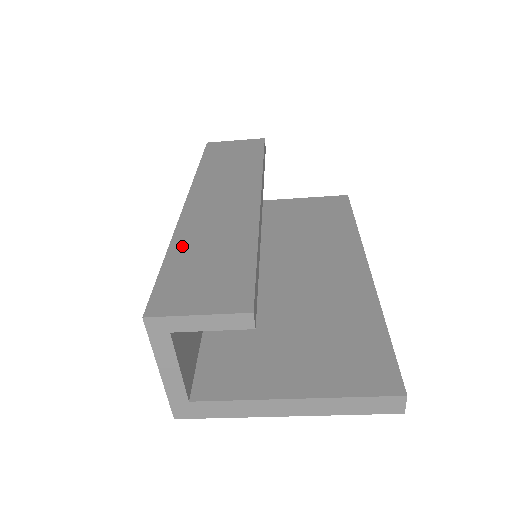
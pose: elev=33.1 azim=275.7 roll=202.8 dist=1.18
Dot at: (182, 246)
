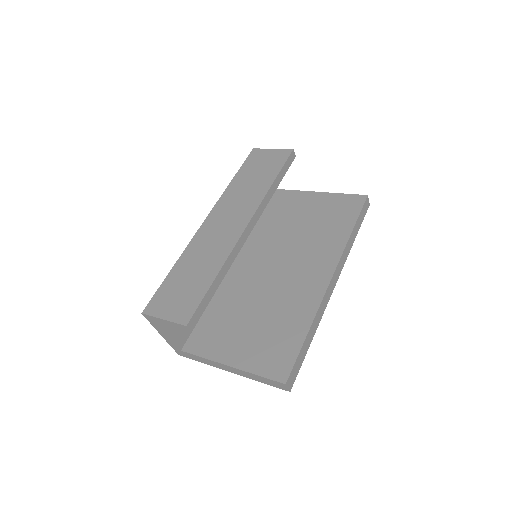
Dot at: (182, 263)
